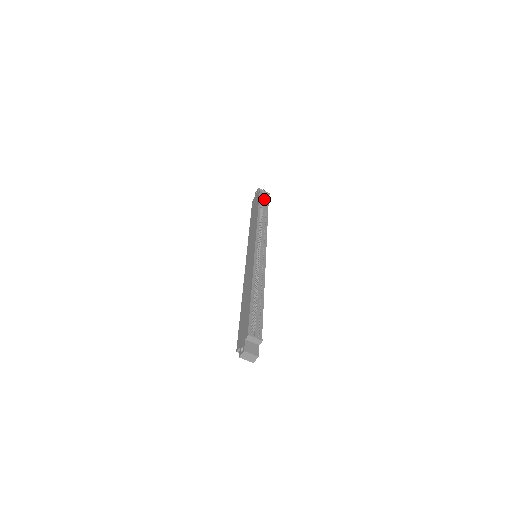
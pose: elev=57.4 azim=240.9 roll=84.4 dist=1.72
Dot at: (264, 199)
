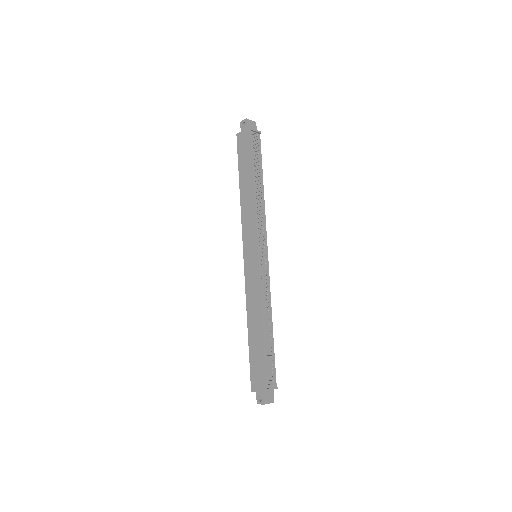
Dot at: (257, 150)
